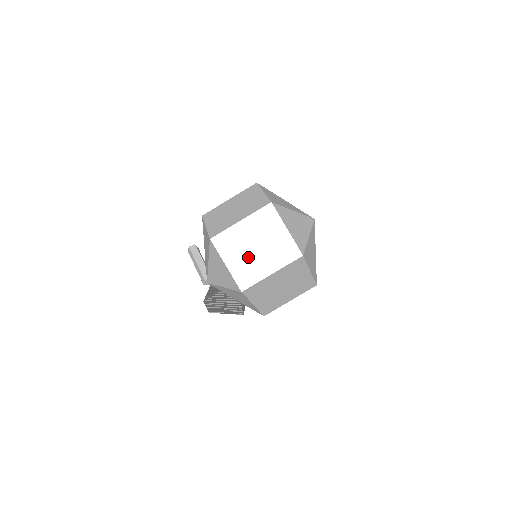
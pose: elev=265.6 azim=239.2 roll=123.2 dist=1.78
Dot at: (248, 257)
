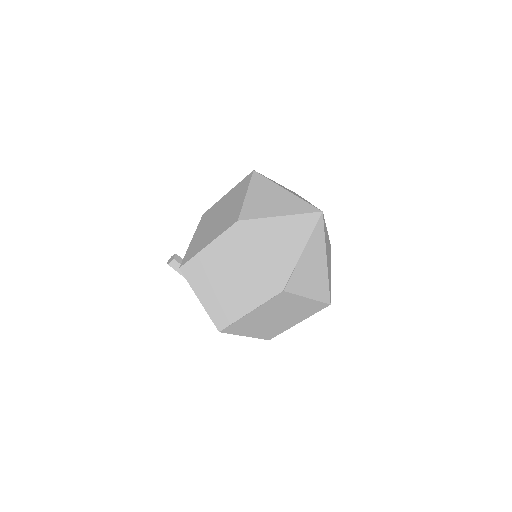
Dot at: (268, 325)
